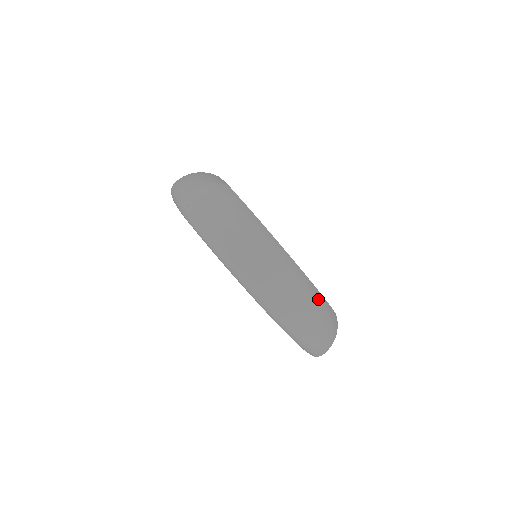
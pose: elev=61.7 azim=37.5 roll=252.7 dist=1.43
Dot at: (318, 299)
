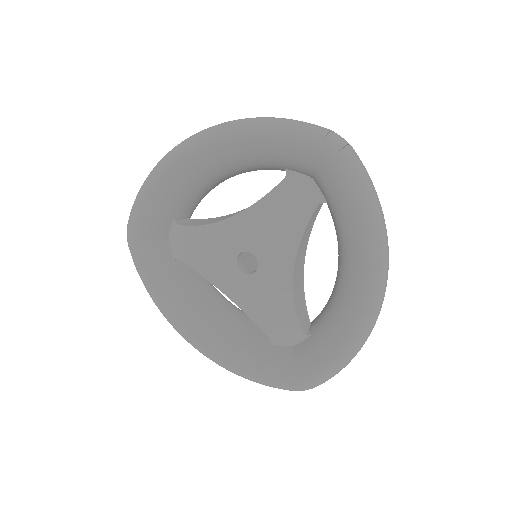
Dot at: occluded
